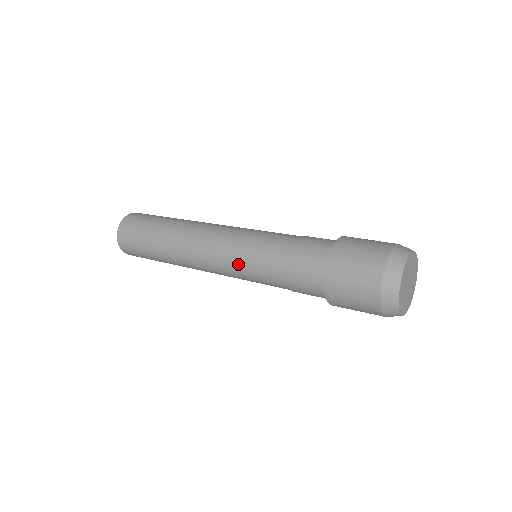
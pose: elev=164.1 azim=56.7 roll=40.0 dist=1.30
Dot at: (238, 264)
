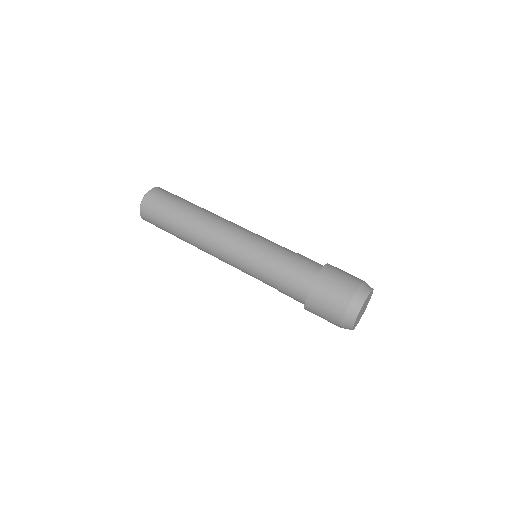
Dot at: occluded
